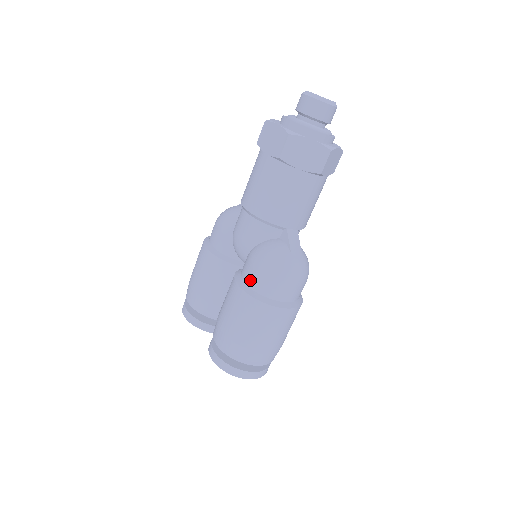
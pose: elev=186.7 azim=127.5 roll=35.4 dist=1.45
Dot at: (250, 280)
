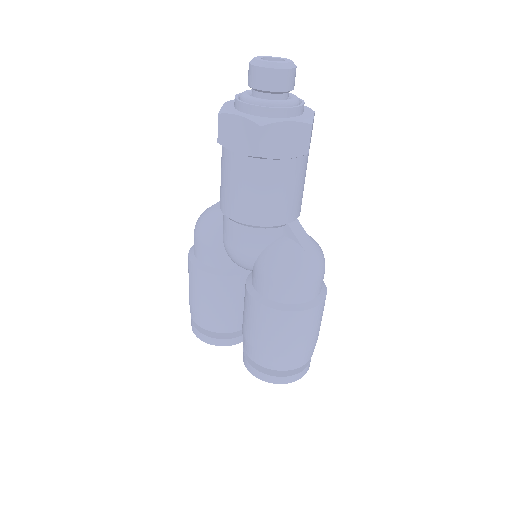
Dot at: (271, 294)
